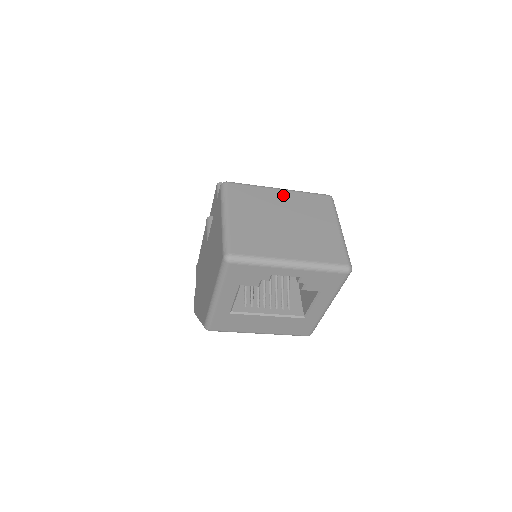
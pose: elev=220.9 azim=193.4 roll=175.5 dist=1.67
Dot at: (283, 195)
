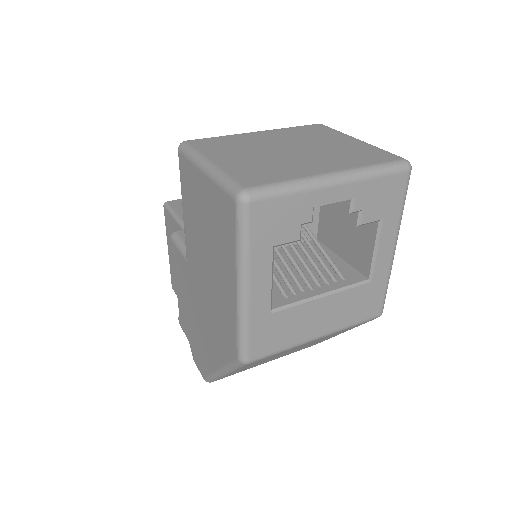
Dot at: (265, 134)
